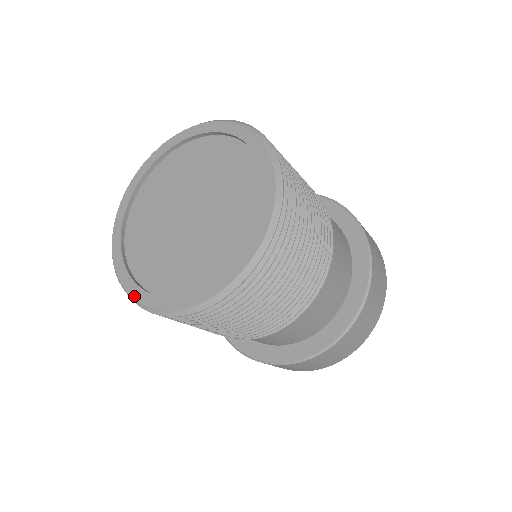
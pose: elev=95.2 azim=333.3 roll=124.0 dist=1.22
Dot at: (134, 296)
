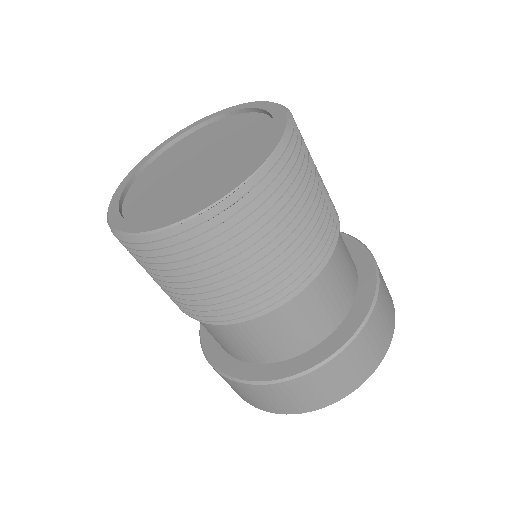
Dot at: (190, 214)
